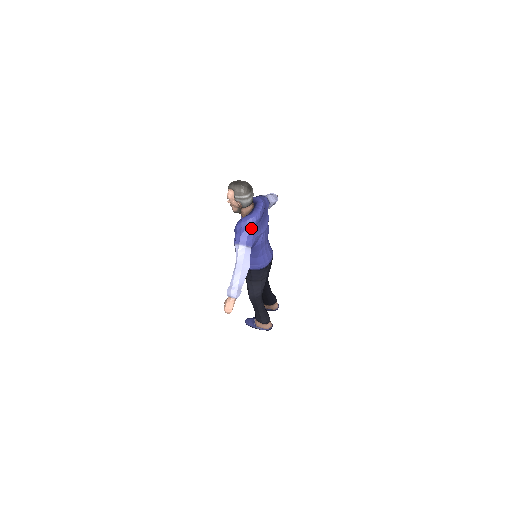
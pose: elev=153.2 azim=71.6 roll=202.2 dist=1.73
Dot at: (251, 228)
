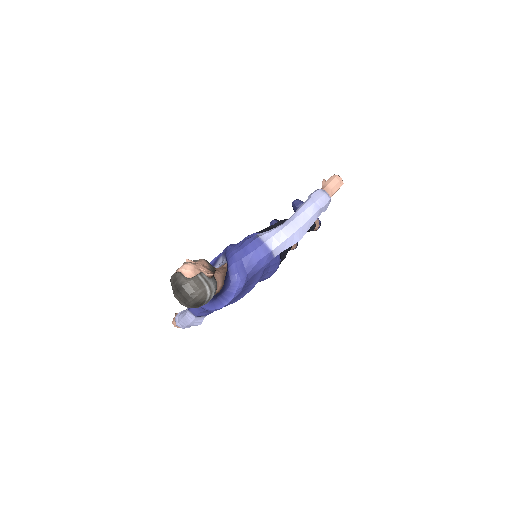
Dot at: (206, 311)
